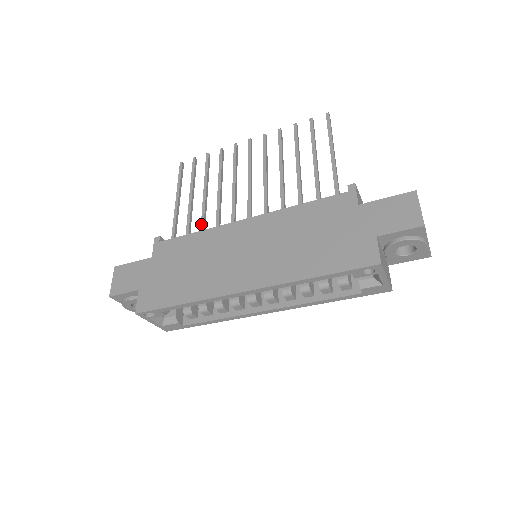
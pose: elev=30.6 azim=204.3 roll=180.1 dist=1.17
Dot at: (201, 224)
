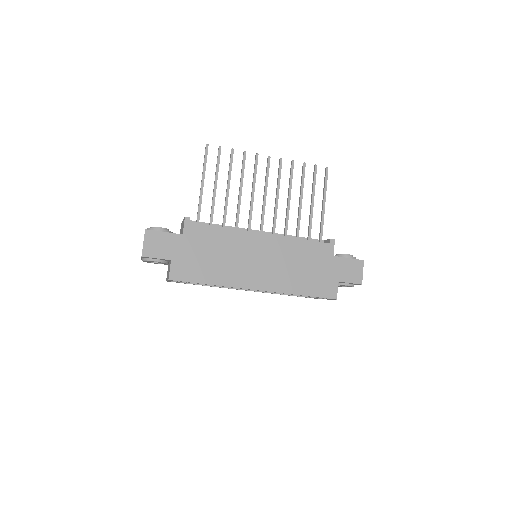
Dot at: (224, 219)
